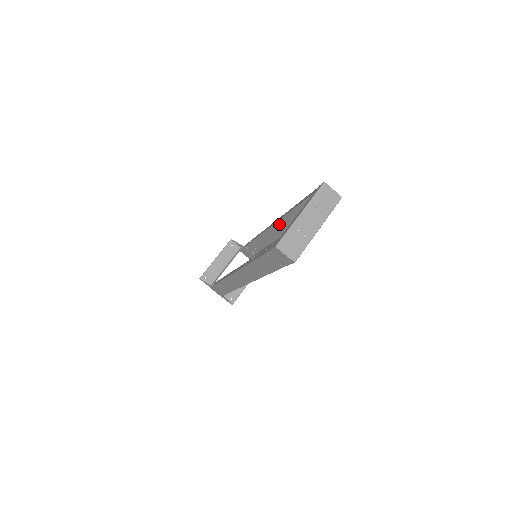
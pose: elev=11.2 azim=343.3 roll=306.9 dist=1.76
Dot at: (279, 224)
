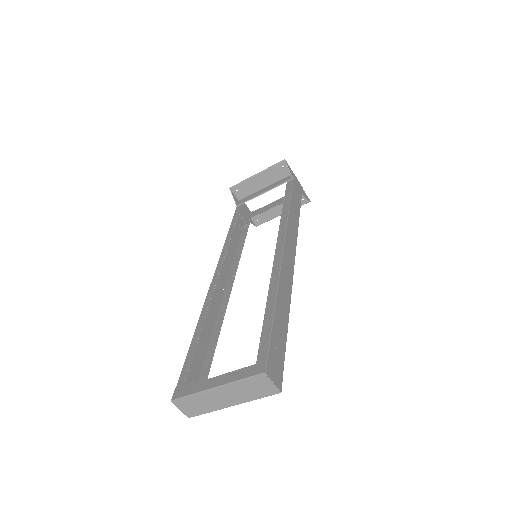
Dot at: (286, 256)
